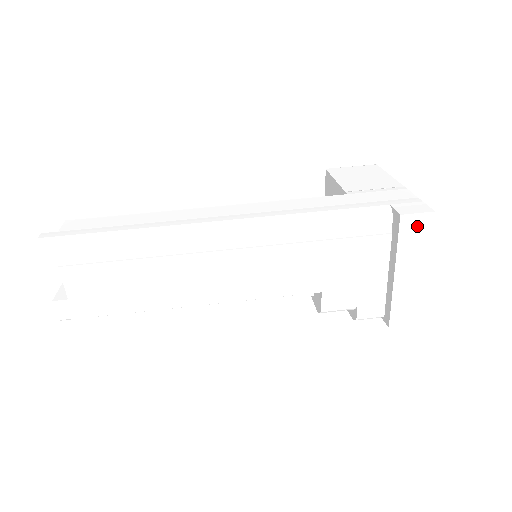
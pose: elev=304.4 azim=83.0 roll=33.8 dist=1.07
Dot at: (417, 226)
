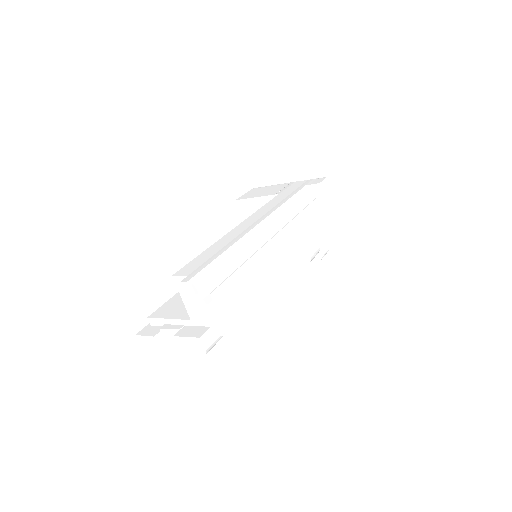
Dot at: (325, 187)
